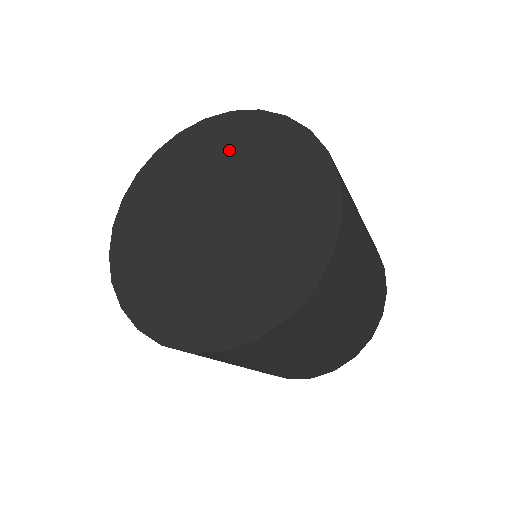
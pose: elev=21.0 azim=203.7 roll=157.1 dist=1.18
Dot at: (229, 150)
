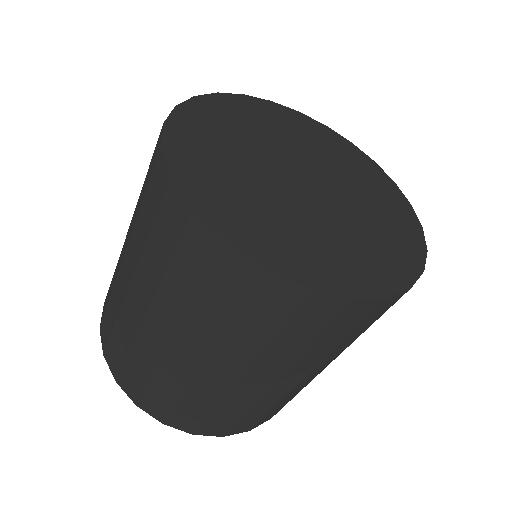
Dot at: (340, 157)
